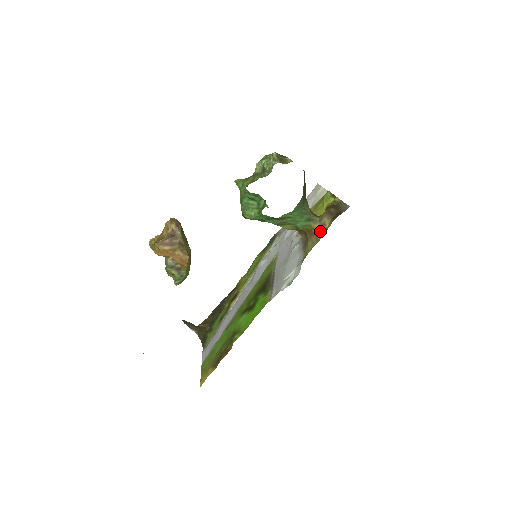
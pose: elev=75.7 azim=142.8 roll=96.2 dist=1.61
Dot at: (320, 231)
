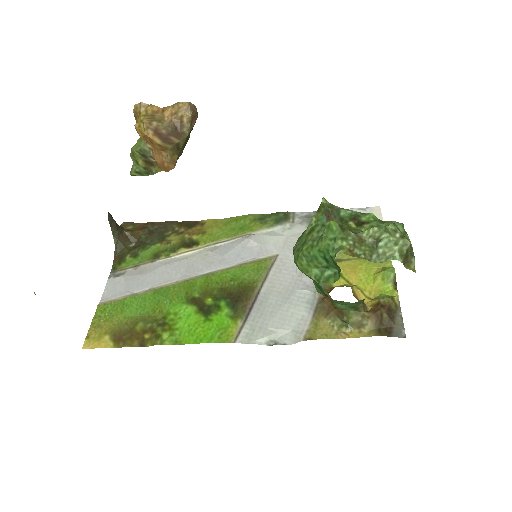
Dot at: (352, 326)
